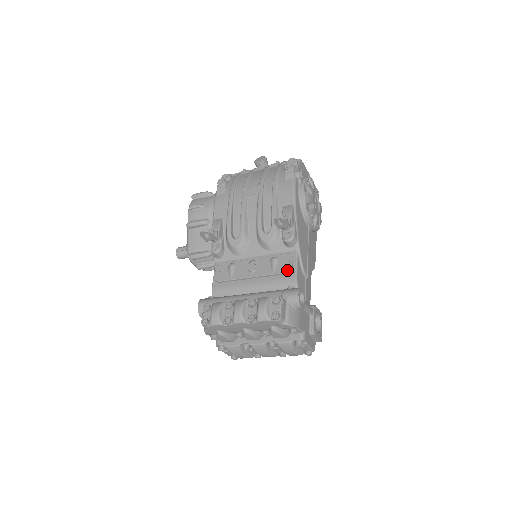
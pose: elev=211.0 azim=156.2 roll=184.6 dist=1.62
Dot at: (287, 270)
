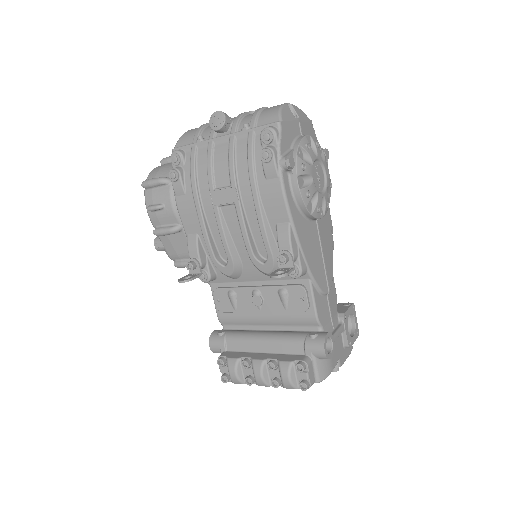
Dot at: (303, 309)
